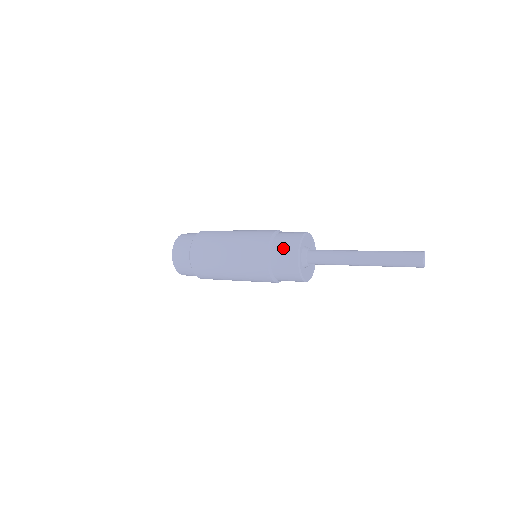
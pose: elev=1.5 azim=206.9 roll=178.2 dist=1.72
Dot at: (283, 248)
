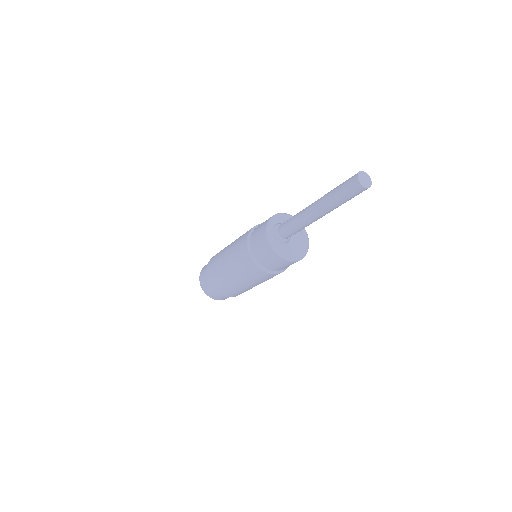
Dot at: (258, 228)
